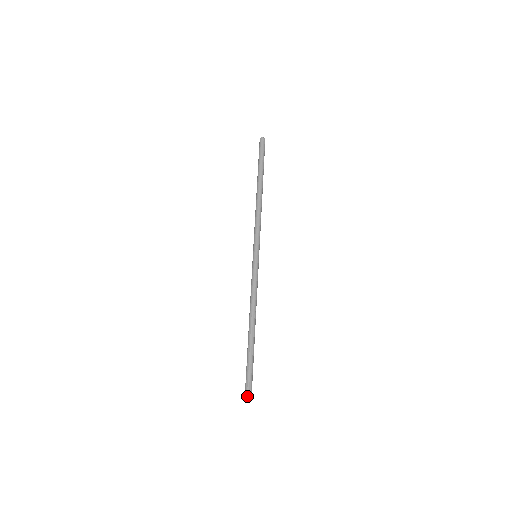
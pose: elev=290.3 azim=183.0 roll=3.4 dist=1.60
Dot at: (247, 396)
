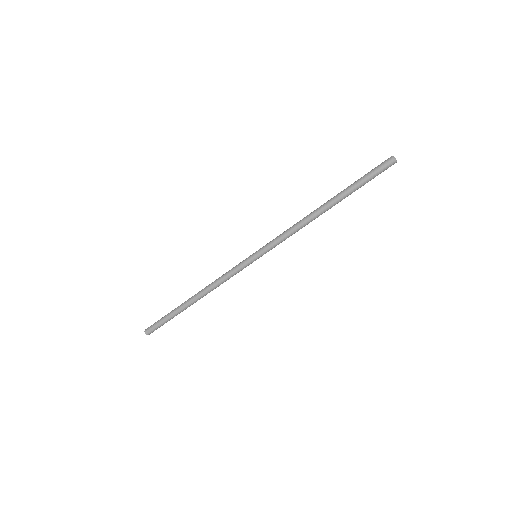
Dot at: (146, 330)
